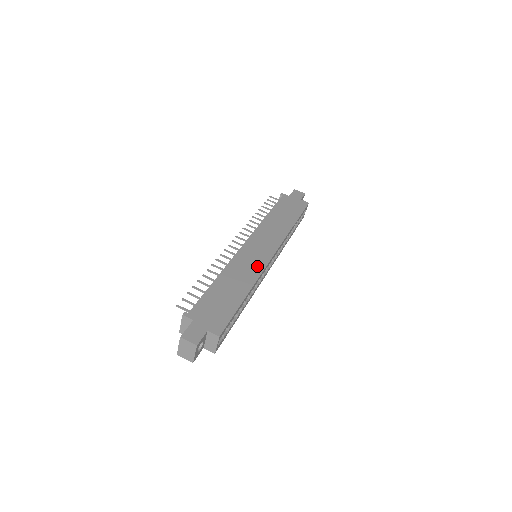
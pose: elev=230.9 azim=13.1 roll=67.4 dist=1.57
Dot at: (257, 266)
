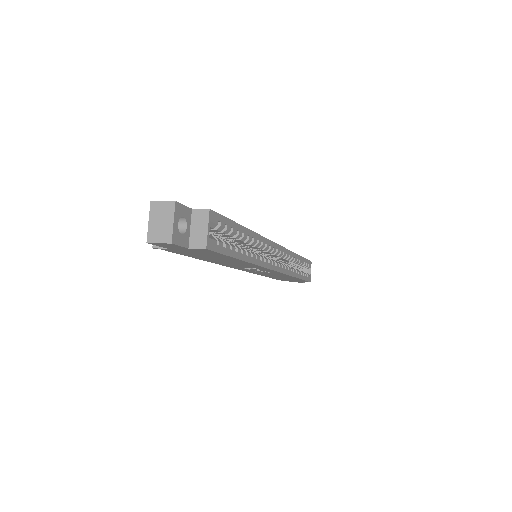
Dot at: occluded
